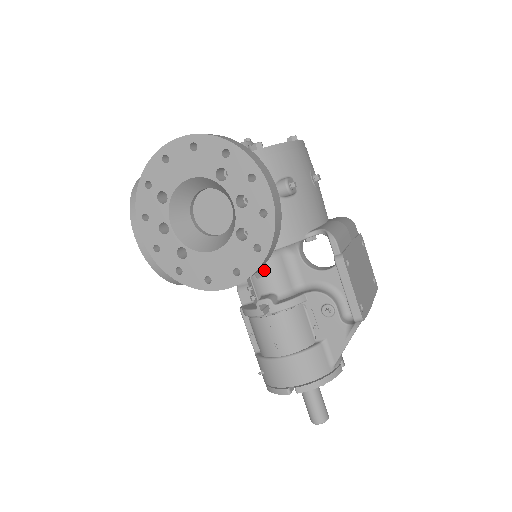
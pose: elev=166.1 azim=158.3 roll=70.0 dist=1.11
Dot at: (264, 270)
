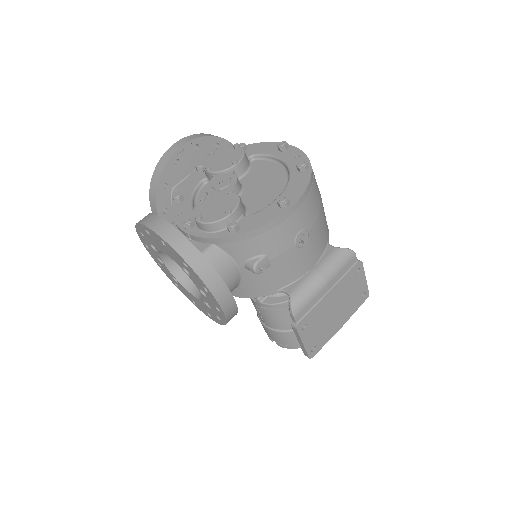
Dot at: occluded
